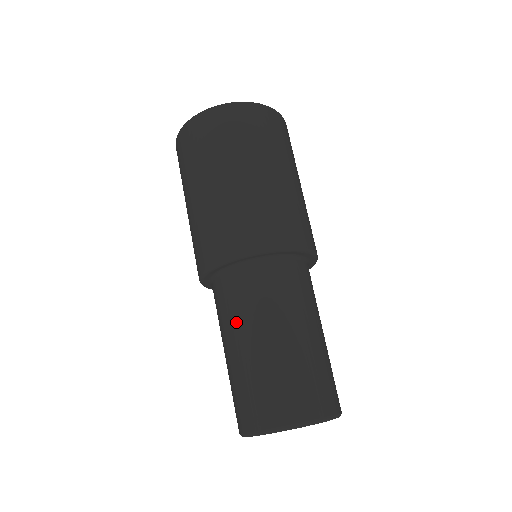
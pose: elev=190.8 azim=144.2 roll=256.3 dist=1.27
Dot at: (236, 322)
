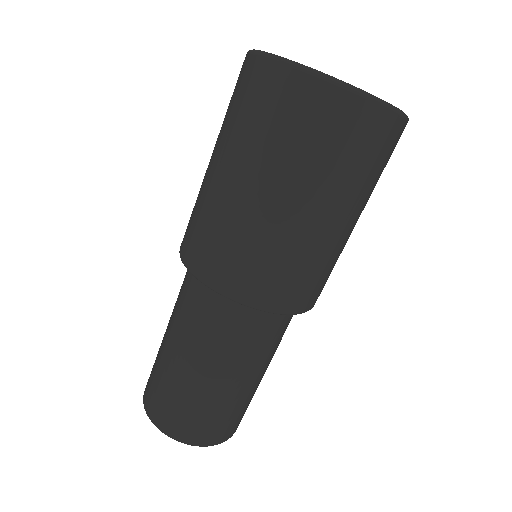
Dot at: (180, 329)
